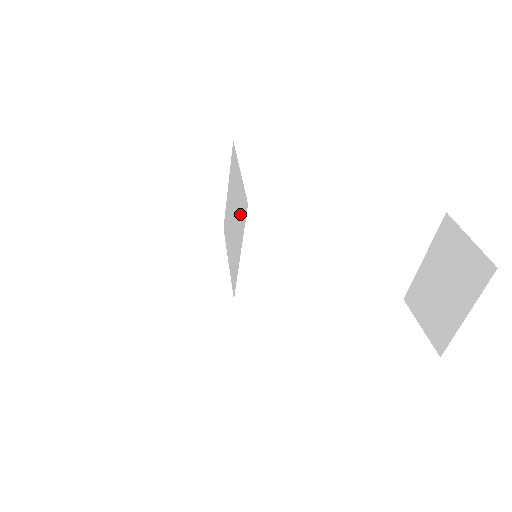
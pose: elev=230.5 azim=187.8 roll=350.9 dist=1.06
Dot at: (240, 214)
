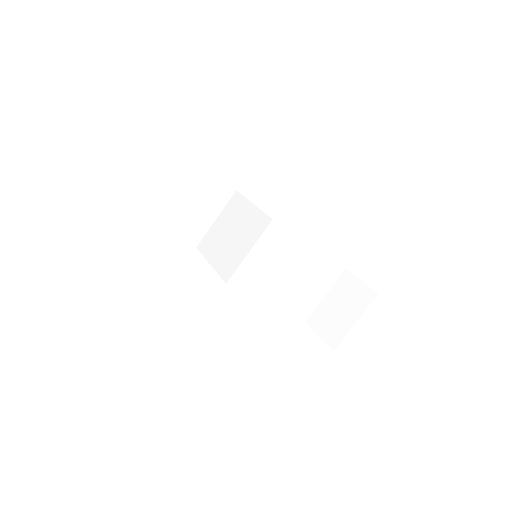
Dot at: (252, 228)
